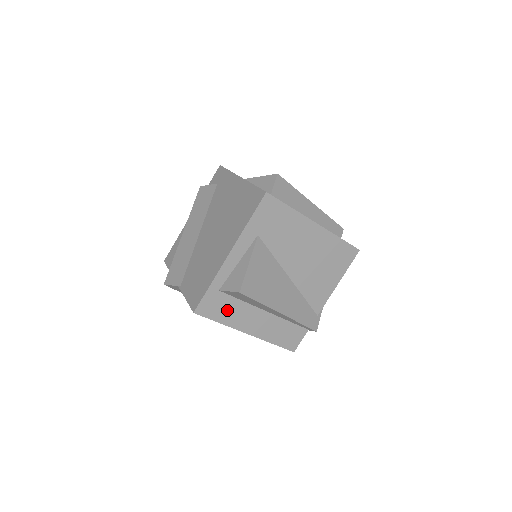
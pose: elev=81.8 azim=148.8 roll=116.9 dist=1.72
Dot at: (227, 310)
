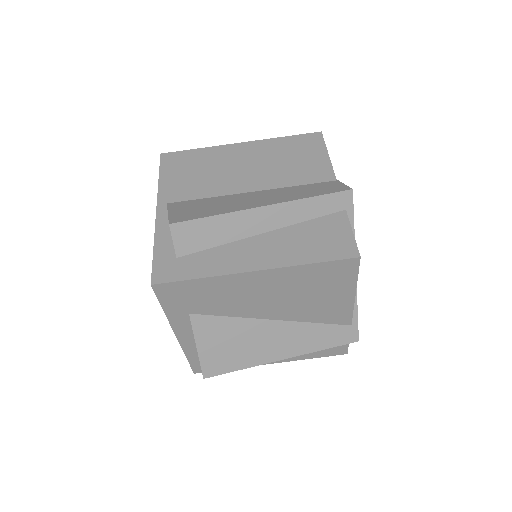
Dot at: occluded
